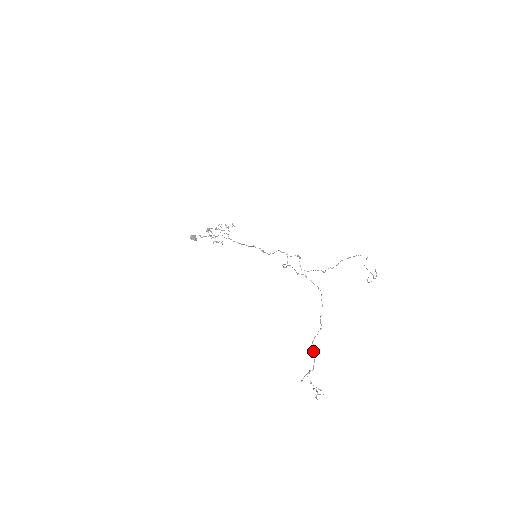
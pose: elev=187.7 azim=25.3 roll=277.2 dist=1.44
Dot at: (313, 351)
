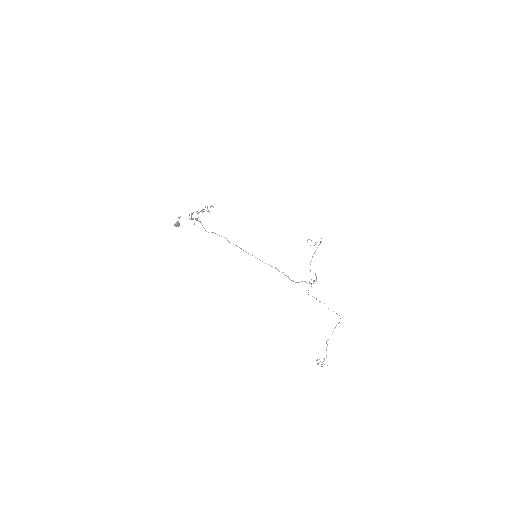
Dot at: occluded
